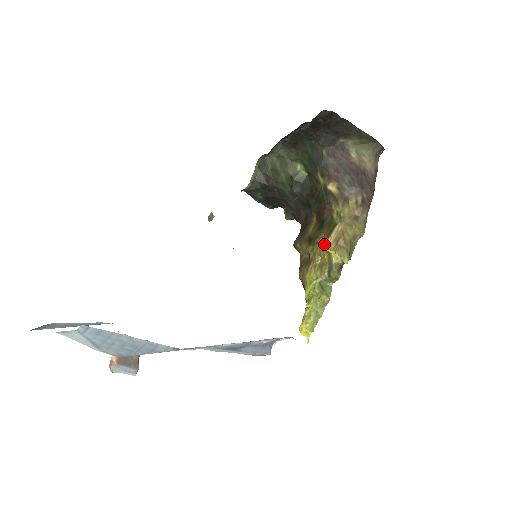
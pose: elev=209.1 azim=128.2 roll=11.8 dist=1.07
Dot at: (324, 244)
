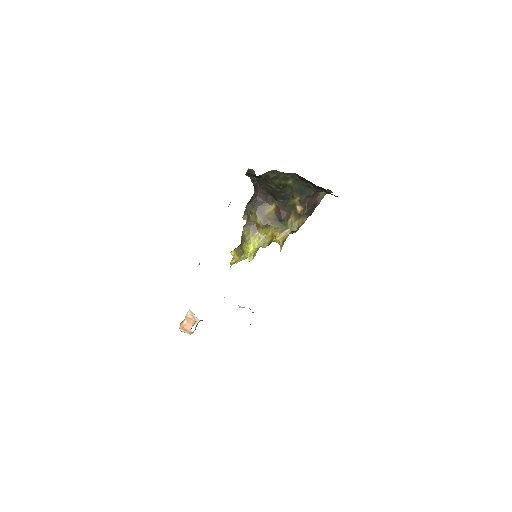
Dot at: (275, 235)
